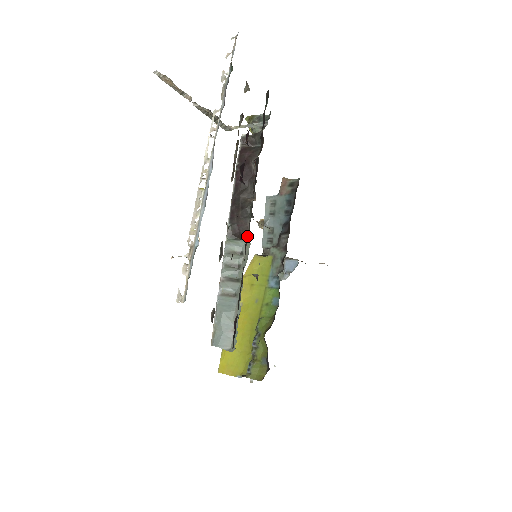
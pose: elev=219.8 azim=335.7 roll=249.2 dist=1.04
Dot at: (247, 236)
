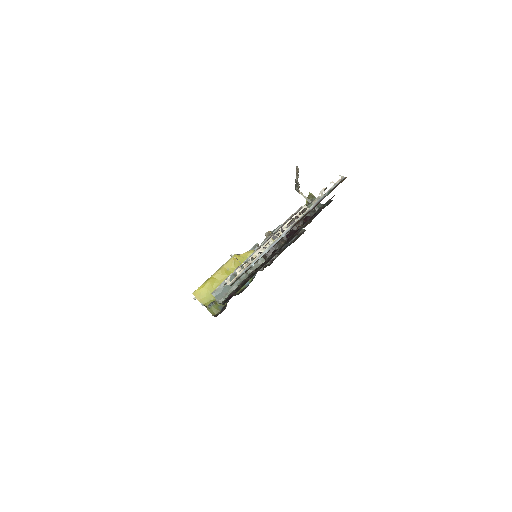
Dot at: (266, 258)
